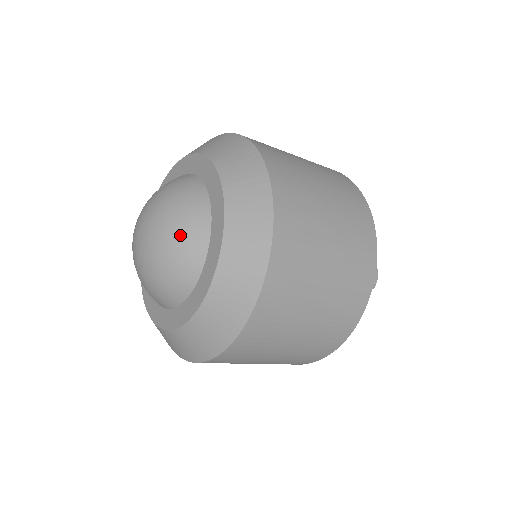
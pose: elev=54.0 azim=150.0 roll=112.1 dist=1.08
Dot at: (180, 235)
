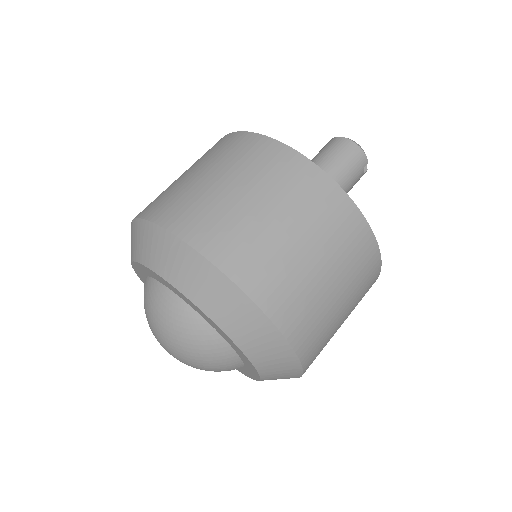
Dot at: (196, 346)
